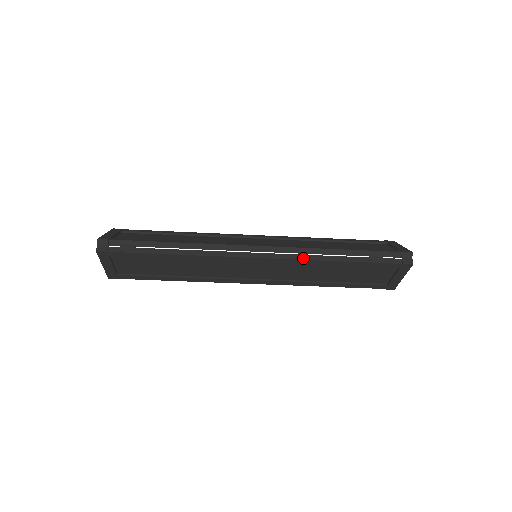
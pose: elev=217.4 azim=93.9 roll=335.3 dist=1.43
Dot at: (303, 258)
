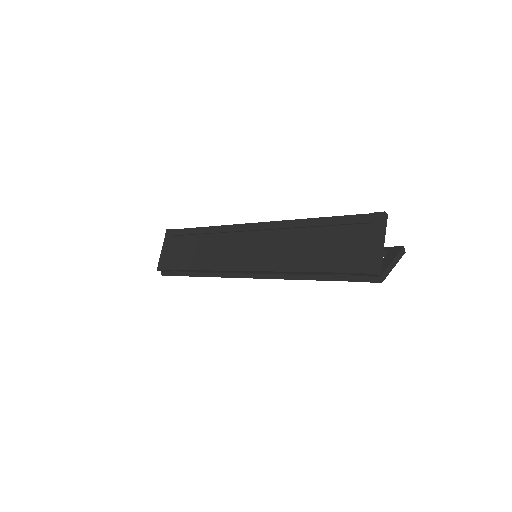
Dot at: (280, 278)
